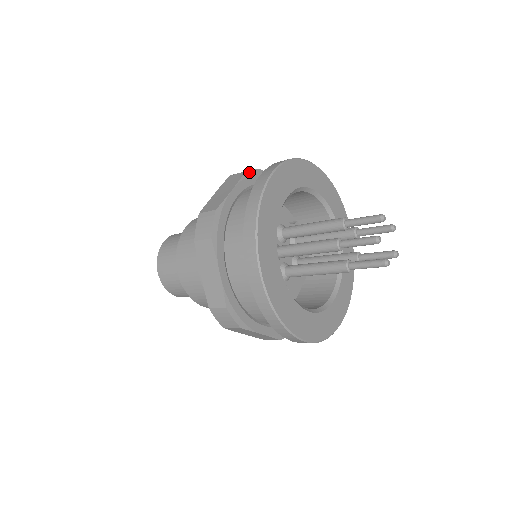
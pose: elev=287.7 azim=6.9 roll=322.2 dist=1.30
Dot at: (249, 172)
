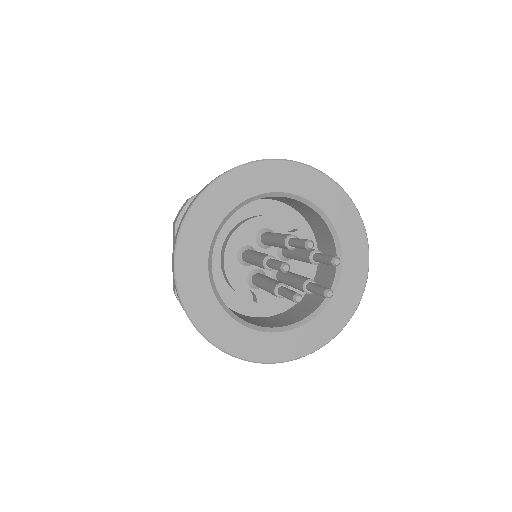
Dot at: occluded
